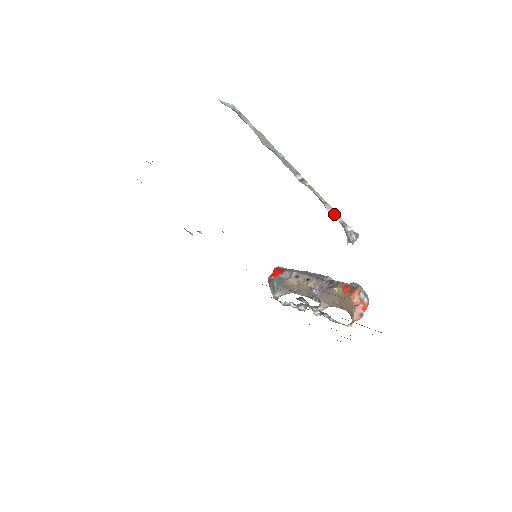
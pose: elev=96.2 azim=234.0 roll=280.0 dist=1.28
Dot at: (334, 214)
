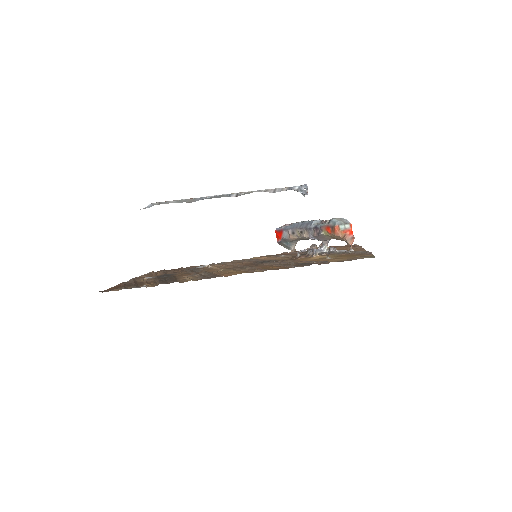
Dot at: (278, 190)
